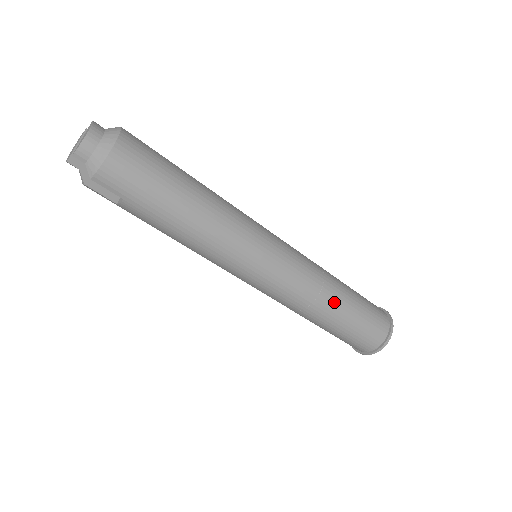
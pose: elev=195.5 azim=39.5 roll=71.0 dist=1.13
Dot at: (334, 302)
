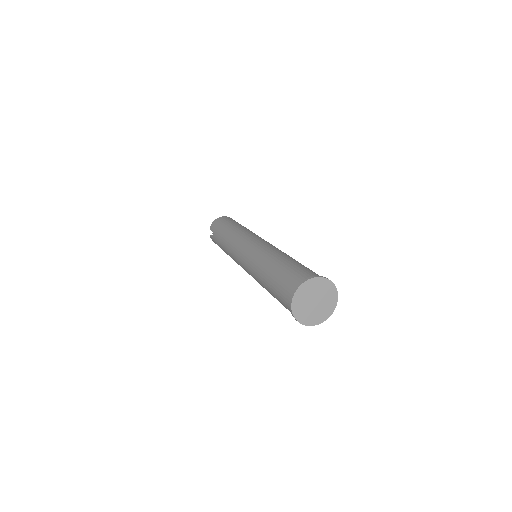
Dot at: (273, 258)
